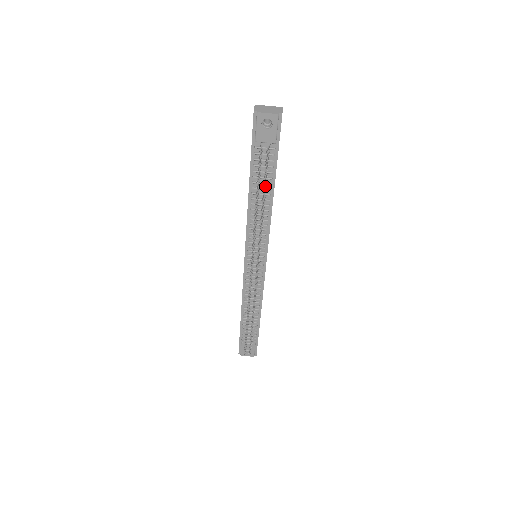
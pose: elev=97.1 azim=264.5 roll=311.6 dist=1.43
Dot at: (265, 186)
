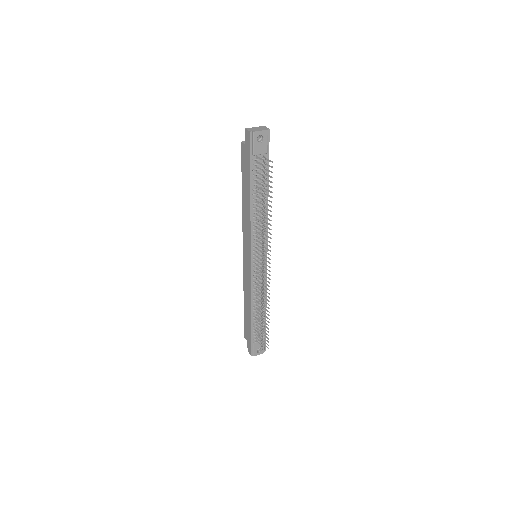
Dot at: (270, 186)
